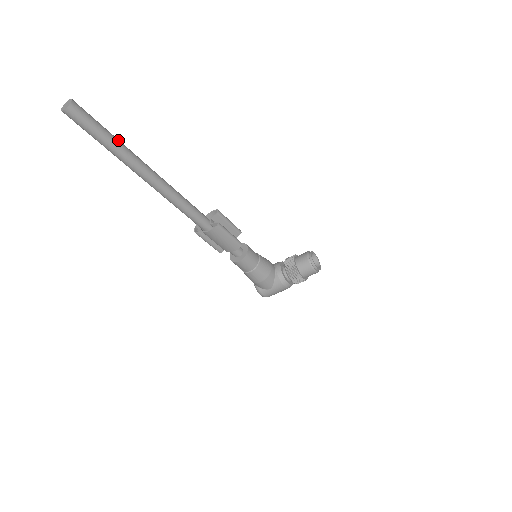
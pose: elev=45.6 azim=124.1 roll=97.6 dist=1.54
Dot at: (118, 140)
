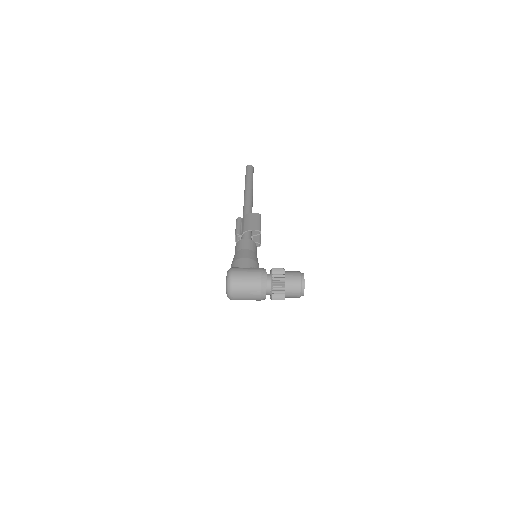
Dot at: occluded
